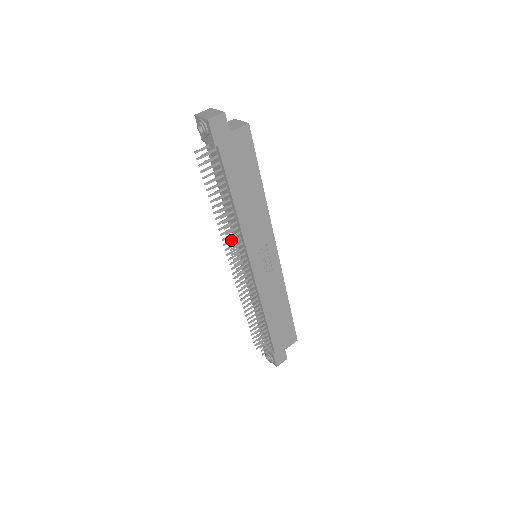
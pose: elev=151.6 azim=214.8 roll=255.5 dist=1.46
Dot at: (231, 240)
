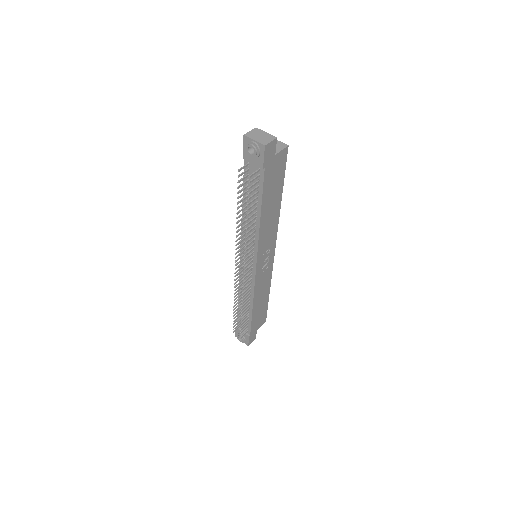
Dot at: (241, 244)
